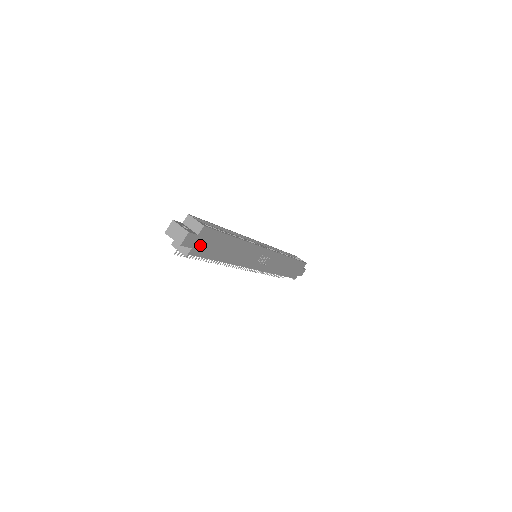
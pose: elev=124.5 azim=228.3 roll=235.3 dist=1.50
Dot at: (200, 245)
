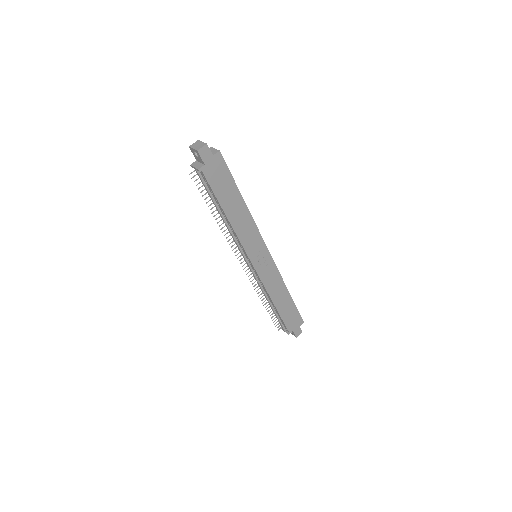
Dot at: (212, 170)
